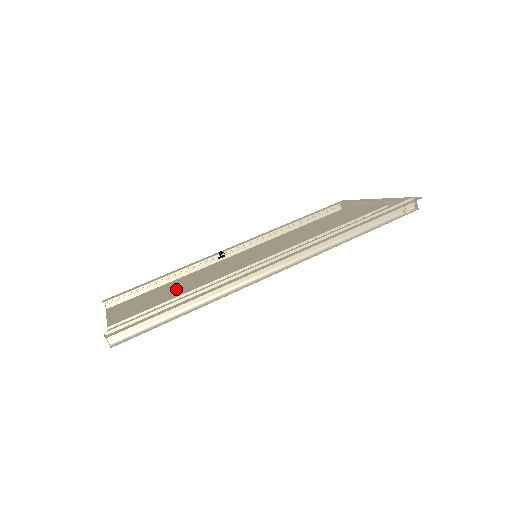
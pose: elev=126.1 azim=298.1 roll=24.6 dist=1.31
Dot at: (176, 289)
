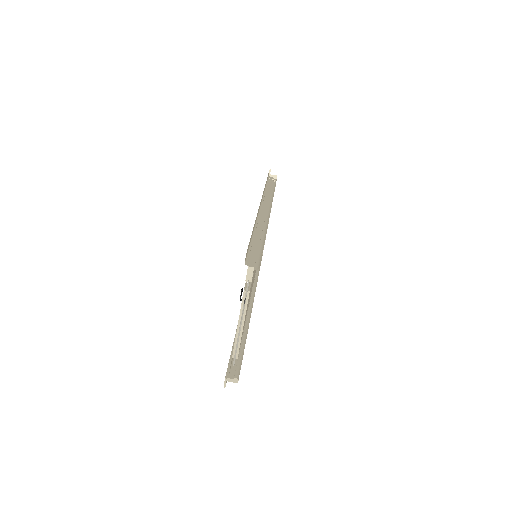
Dot at: occluded
